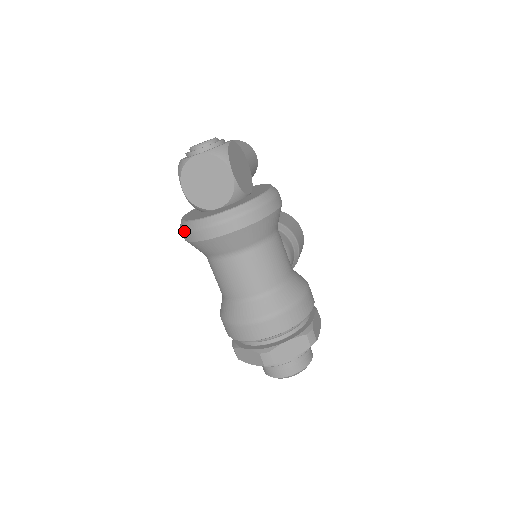
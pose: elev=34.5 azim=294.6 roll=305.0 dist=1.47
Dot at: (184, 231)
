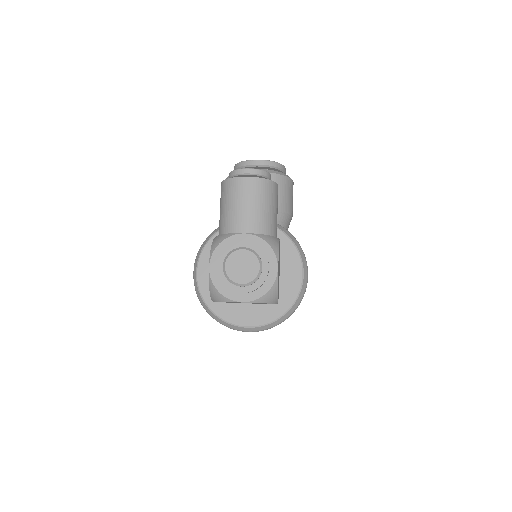
Dot at: occluded
